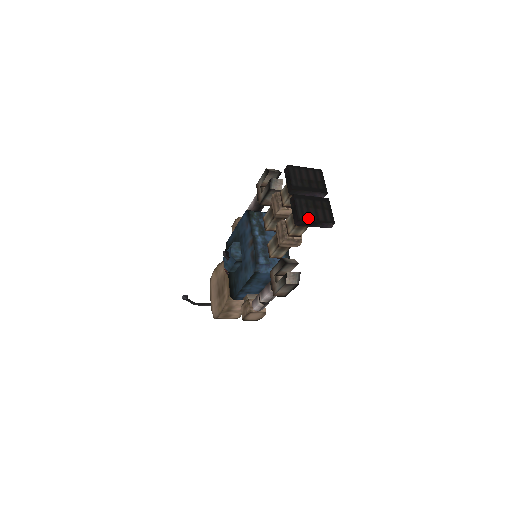
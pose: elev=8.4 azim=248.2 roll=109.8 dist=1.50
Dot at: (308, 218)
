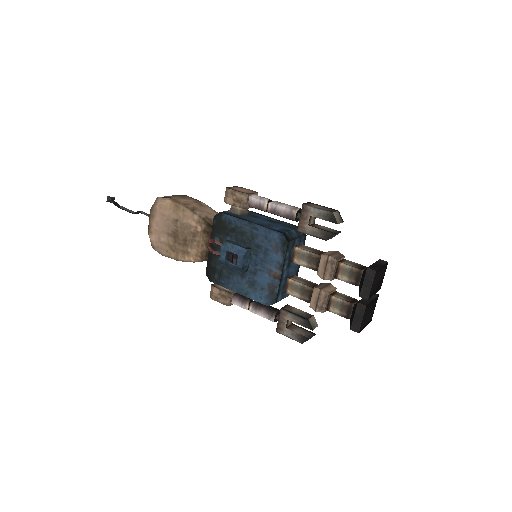
Dot at: (363, 326)
